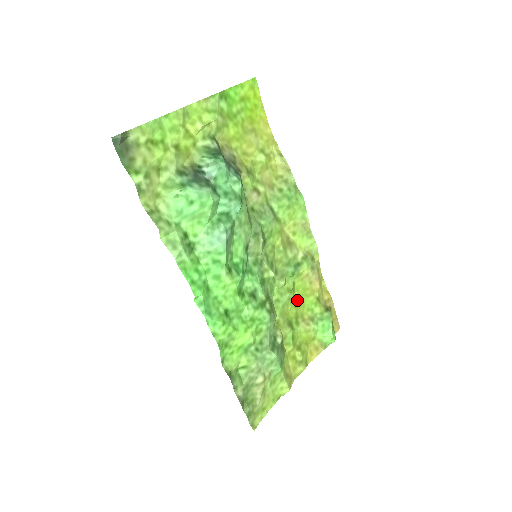
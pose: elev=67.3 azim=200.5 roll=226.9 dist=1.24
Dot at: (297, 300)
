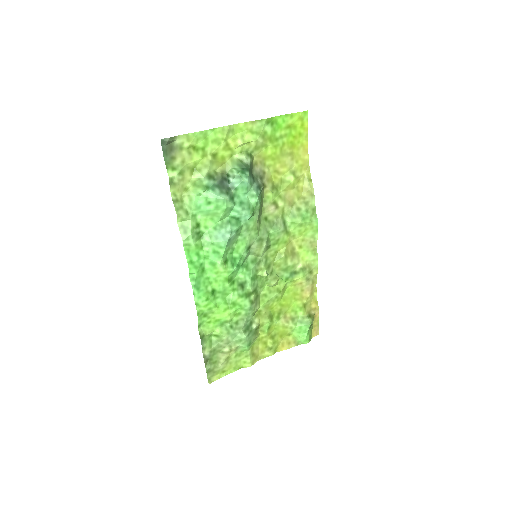
Dot at: (285, 300)
